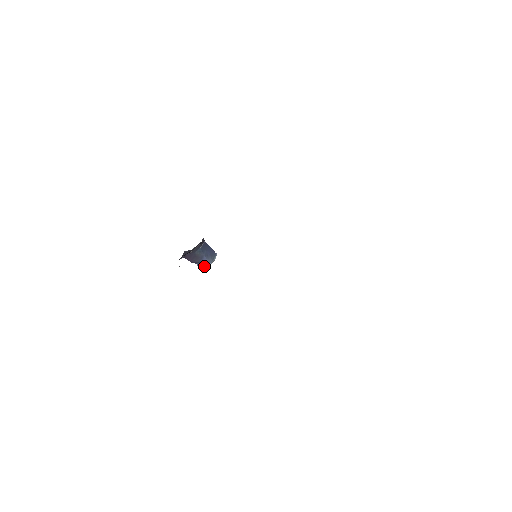
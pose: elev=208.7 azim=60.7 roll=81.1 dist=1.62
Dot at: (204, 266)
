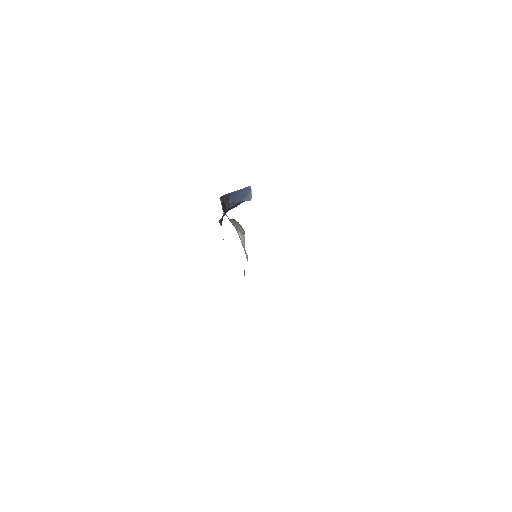
Dot at: occluded
